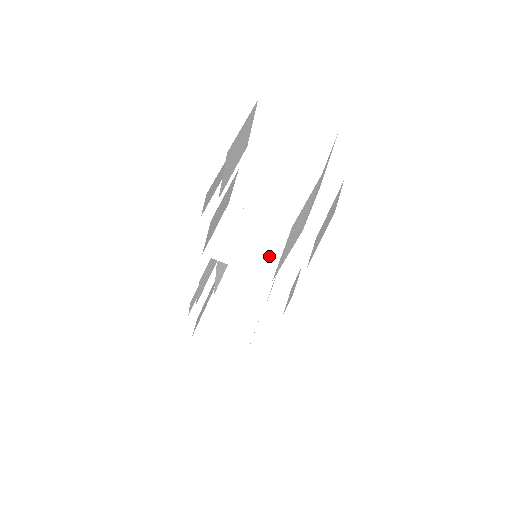
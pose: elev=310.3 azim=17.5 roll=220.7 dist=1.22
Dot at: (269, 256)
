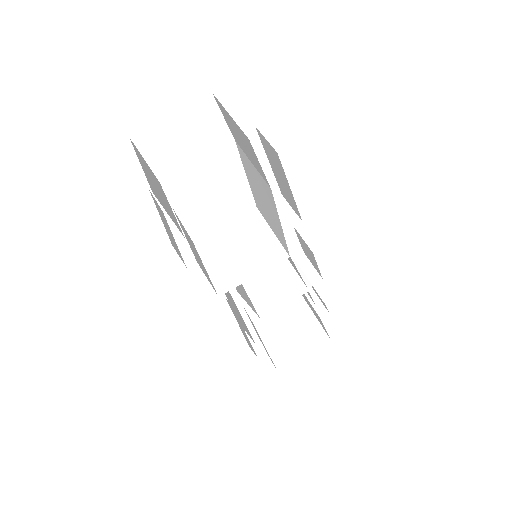
Dot at: (266, 243)
